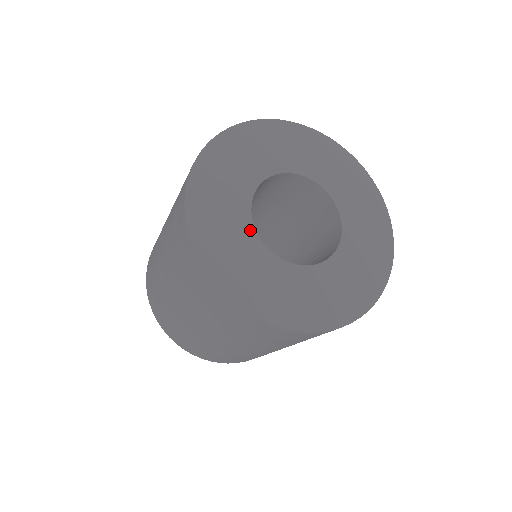
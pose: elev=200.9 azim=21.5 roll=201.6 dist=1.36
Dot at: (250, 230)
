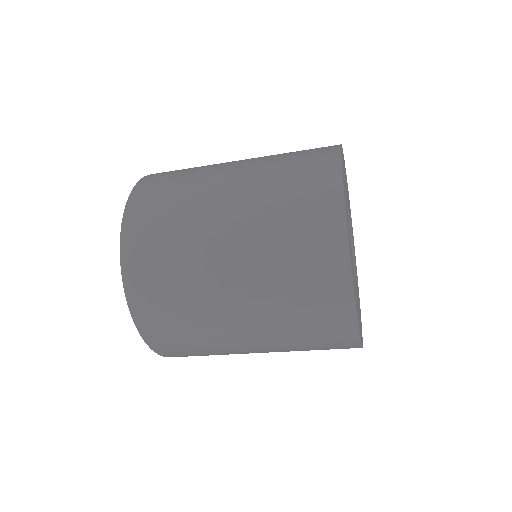
Dot at: (353, 266)
